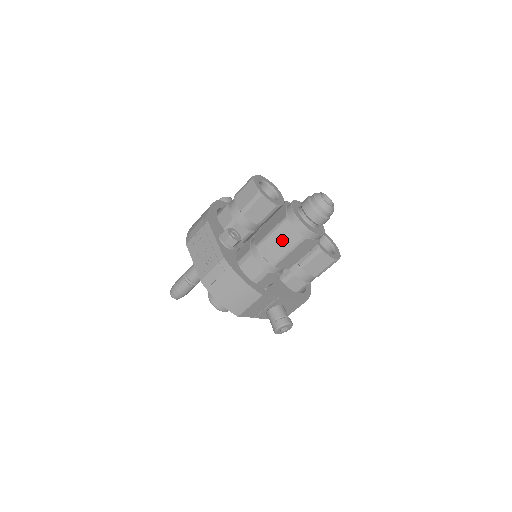
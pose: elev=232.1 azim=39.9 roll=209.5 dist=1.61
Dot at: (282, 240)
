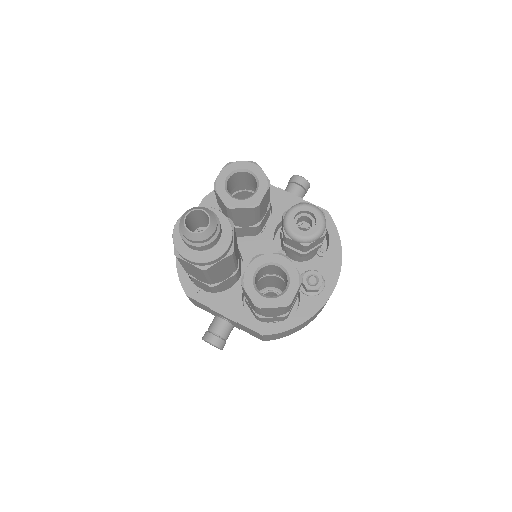
Dot at: occluded
